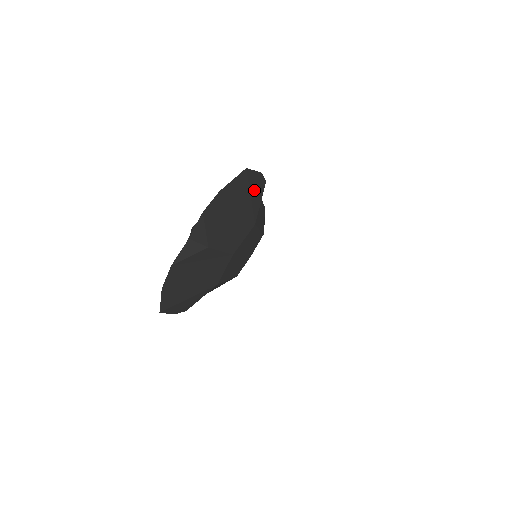
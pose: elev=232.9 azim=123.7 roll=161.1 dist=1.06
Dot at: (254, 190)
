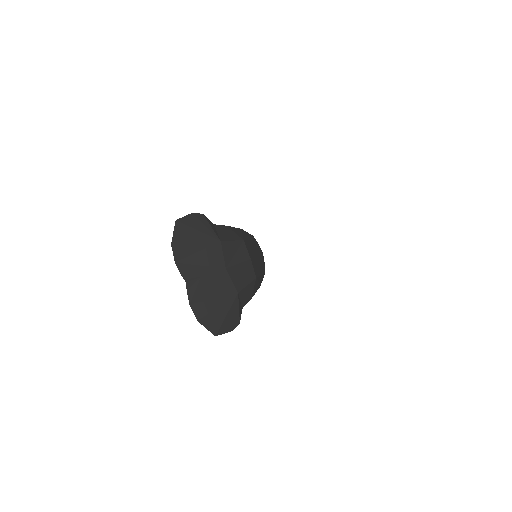
Dot at: (197, 225)
